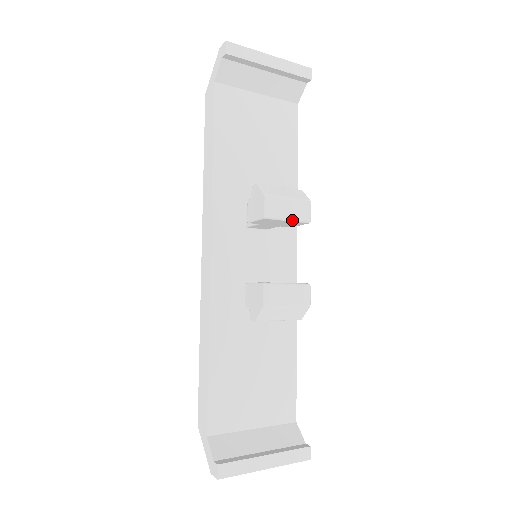
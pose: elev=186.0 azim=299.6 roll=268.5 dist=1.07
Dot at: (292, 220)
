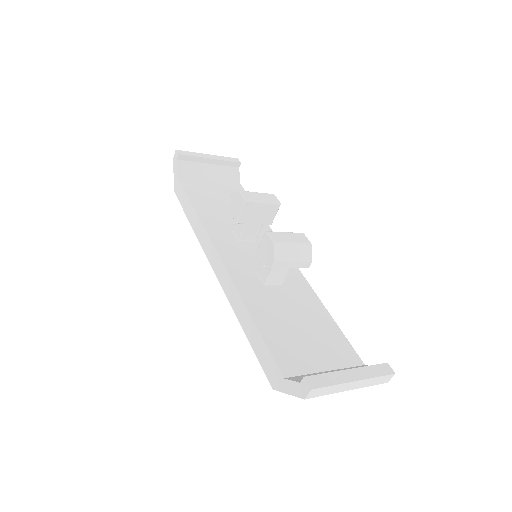
Dot at: (266, 202)
